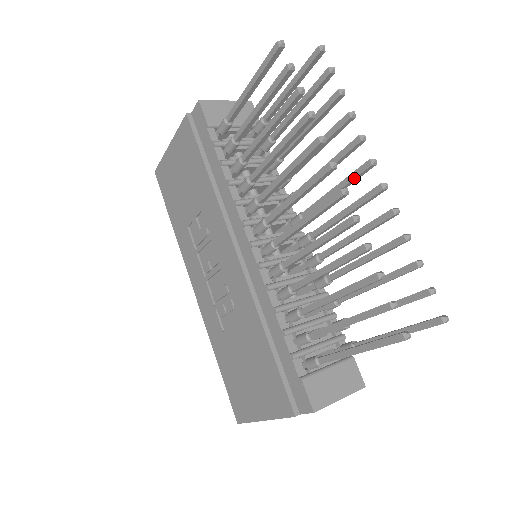
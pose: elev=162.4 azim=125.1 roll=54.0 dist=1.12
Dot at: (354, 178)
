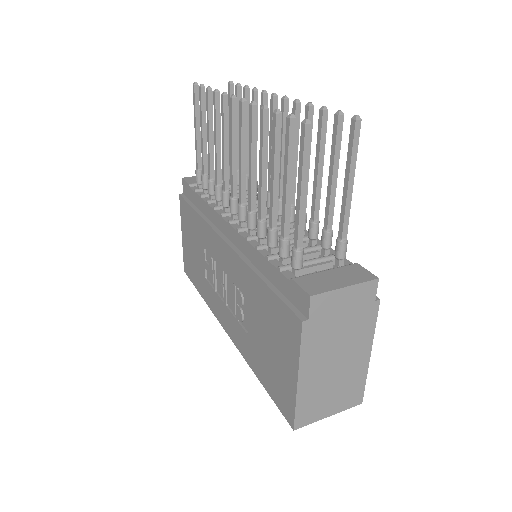
Dot at: (272, 119)
